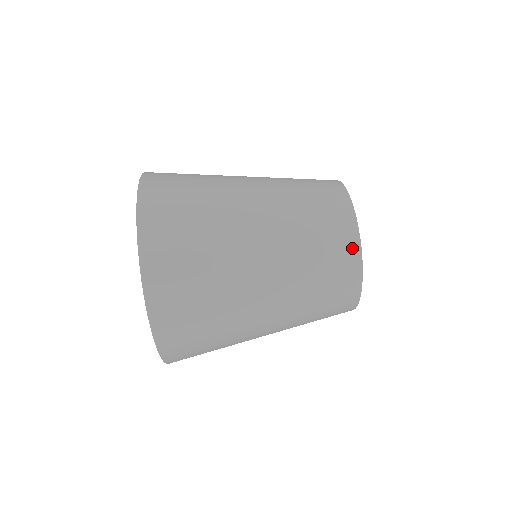
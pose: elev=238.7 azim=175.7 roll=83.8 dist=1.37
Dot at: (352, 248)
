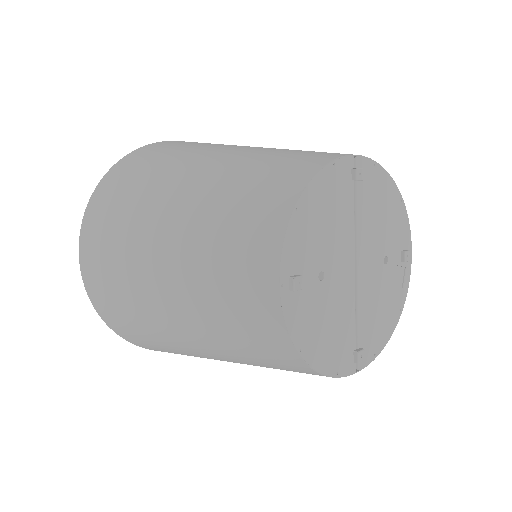
Dot at: (274, 221)
